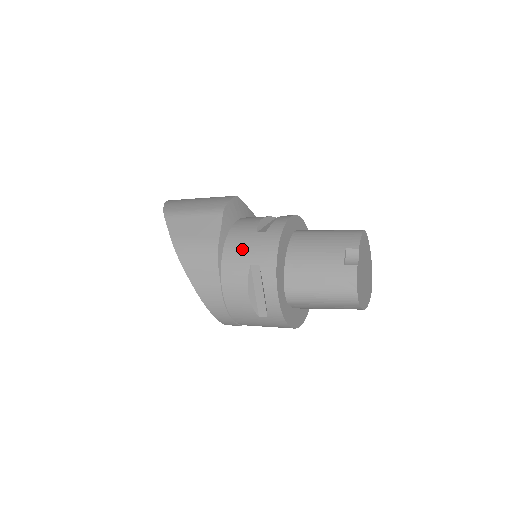
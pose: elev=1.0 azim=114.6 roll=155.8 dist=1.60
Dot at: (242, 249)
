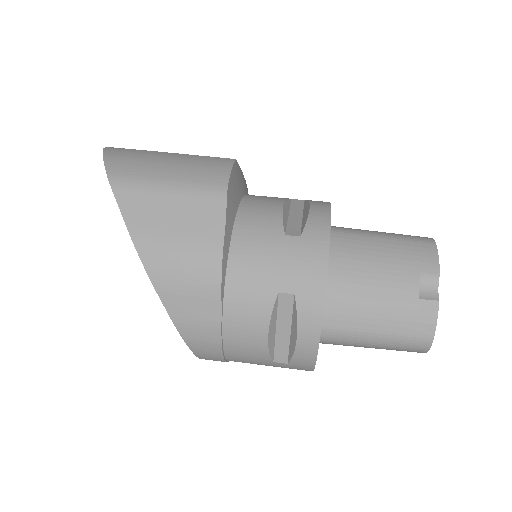
Dot at: (263, 263)
